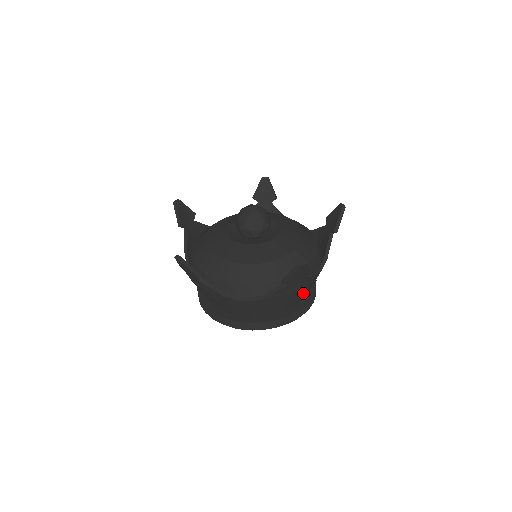
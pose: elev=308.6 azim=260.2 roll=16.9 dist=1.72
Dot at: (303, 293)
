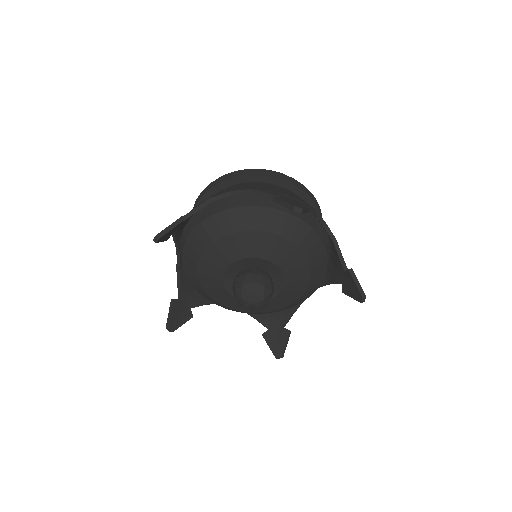
Dot at: occluded
